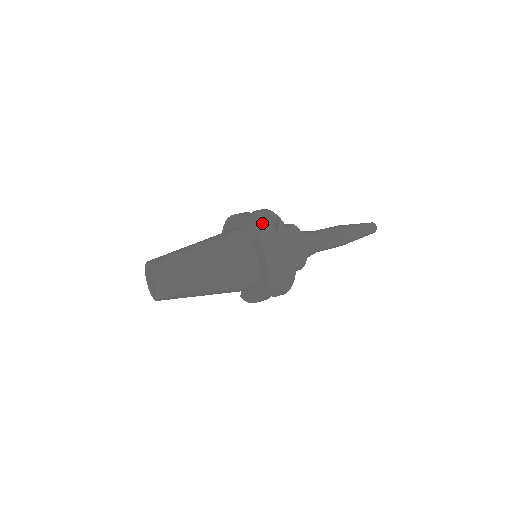
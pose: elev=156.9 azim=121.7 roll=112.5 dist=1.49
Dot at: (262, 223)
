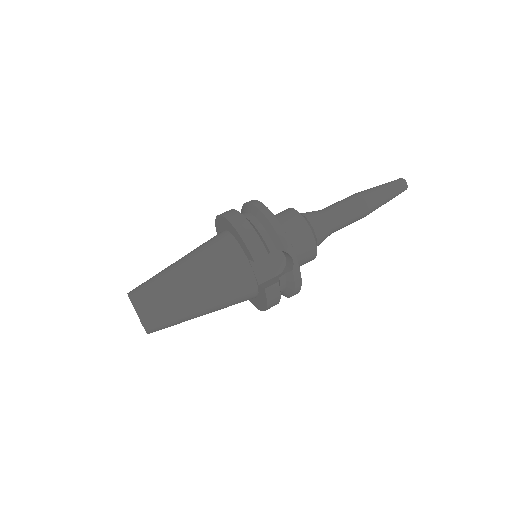
Dot at: (273, 248)
